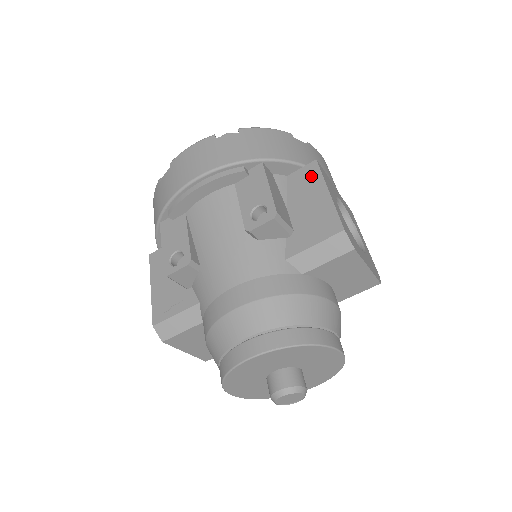
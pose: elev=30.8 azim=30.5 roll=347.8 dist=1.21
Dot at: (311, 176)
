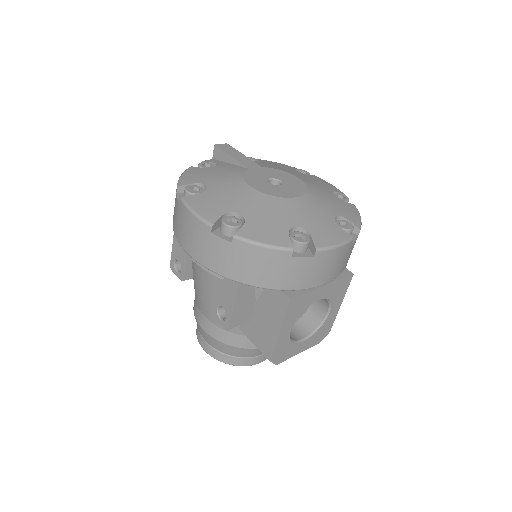
Dot at: (279, 306)
